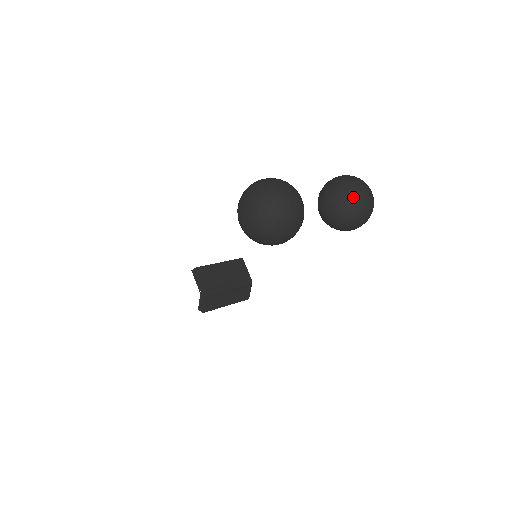
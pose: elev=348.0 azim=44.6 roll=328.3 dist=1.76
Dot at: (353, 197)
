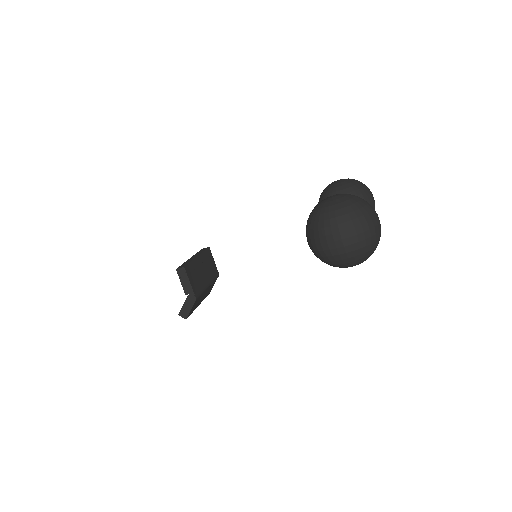
Dot at: occluded
